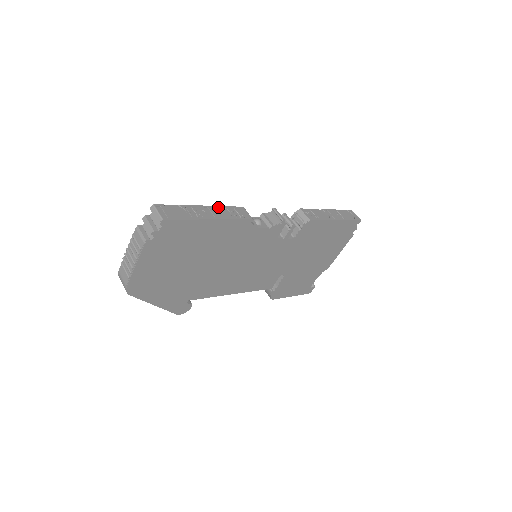
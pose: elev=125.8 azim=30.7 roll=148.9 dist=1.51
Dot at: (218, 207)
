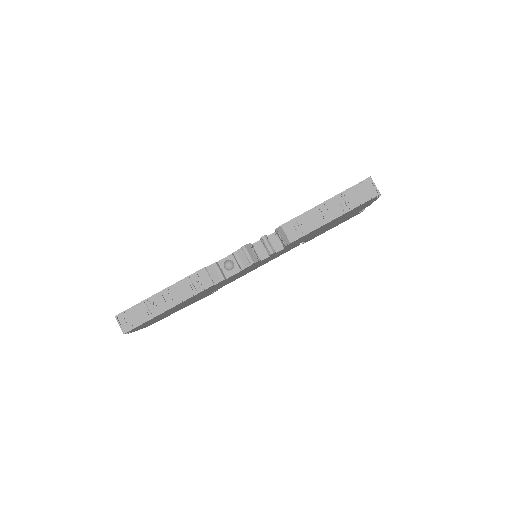
Dot at: (176, 283)
